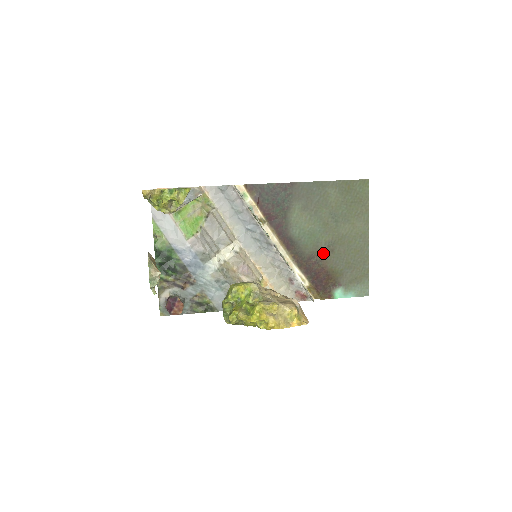
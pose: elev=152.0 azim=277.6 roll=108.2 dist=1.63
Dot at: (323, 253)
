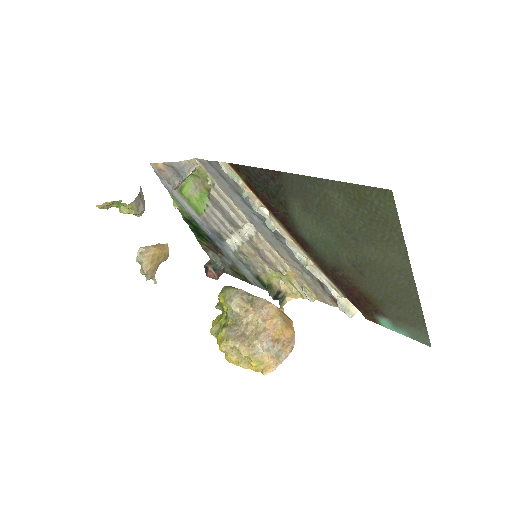
Dot at: (349, 271)
